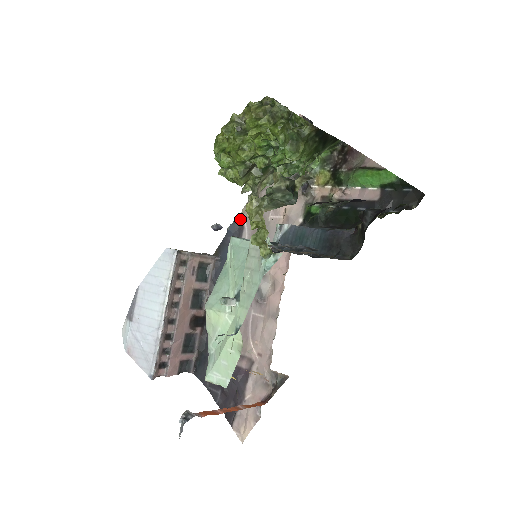
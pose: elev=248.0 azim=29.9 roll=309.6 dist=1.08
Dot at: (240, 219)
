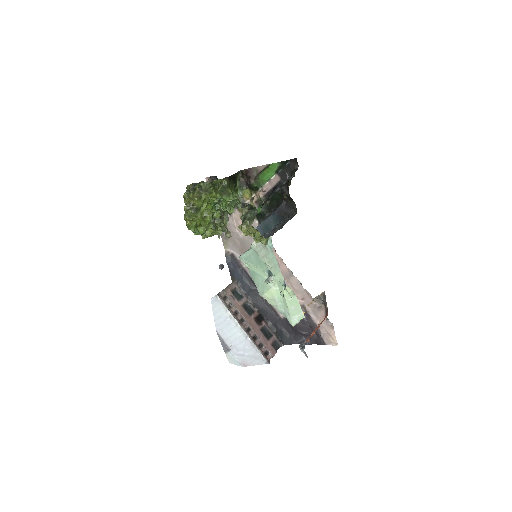
Dot at: (227, 252)
